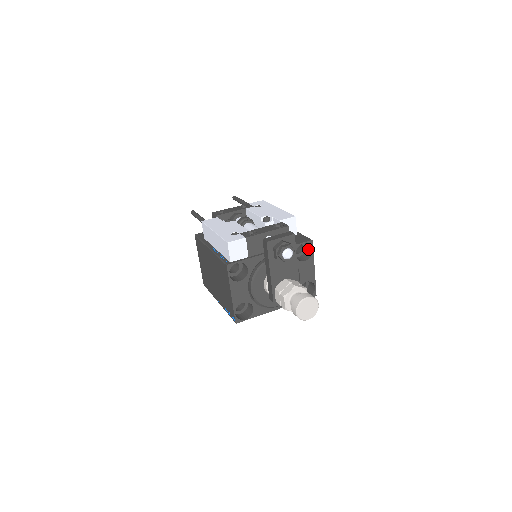
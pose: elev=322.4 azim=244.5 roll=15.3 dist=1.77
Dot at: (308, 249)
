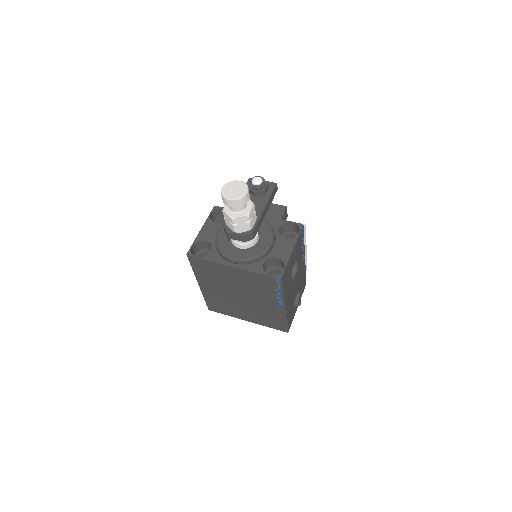
Dot at: occluded
